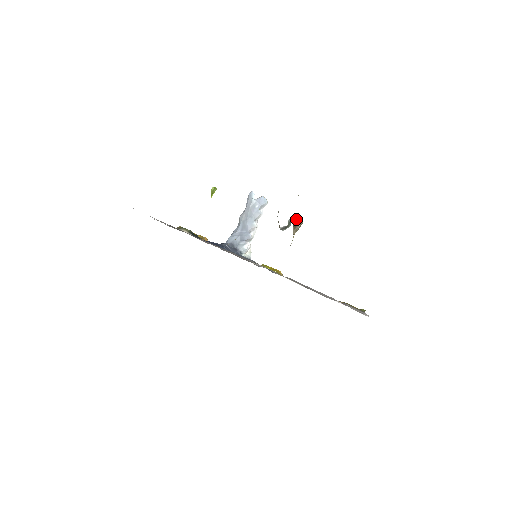
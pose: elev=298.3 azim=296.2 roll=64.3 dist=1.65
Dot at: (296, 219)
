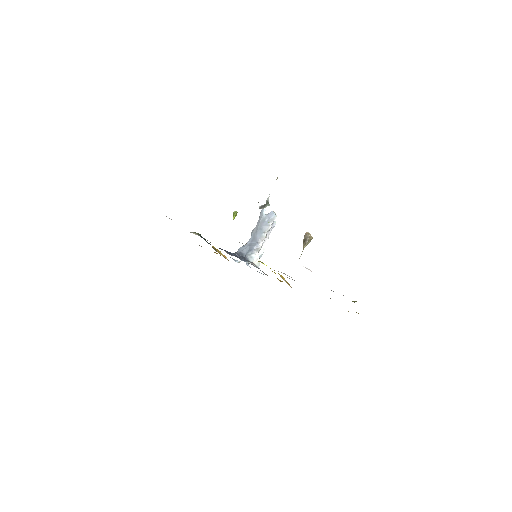
Dot at: (305, 233)
